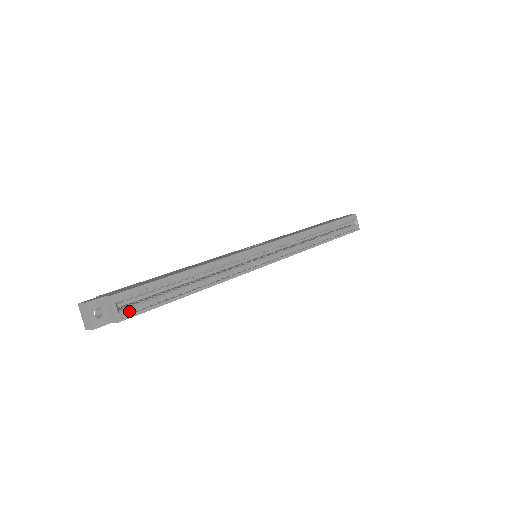
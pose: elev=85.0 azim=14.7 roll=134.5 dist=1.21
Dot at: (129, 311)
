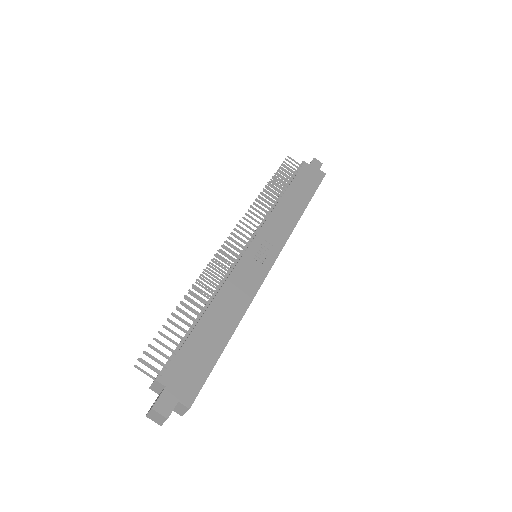
Dot at: occluded
